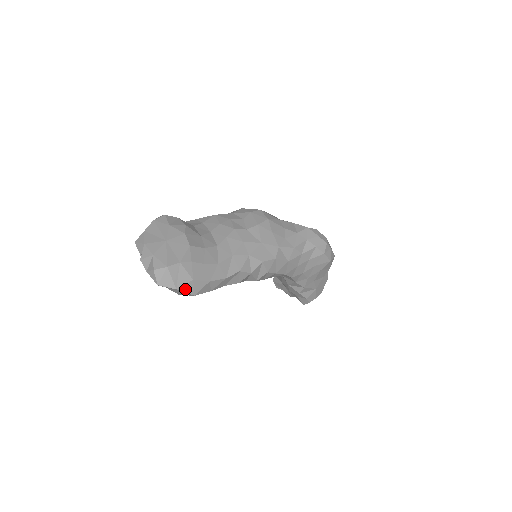
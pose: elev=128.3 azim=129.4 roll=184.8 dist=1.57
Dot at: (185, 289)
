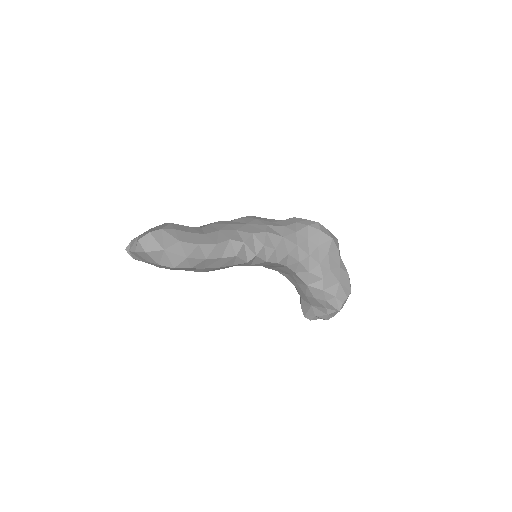
Dot at: (174, 251)
